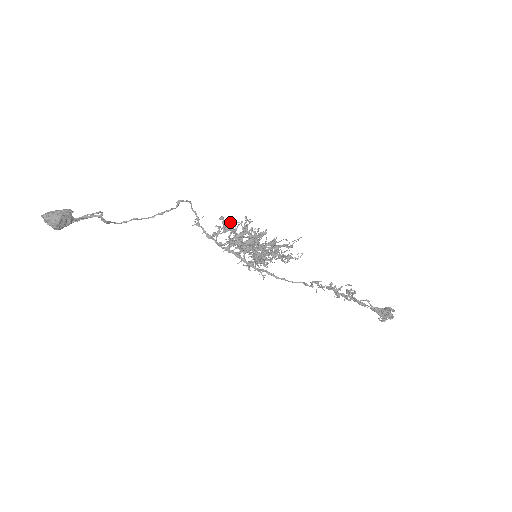
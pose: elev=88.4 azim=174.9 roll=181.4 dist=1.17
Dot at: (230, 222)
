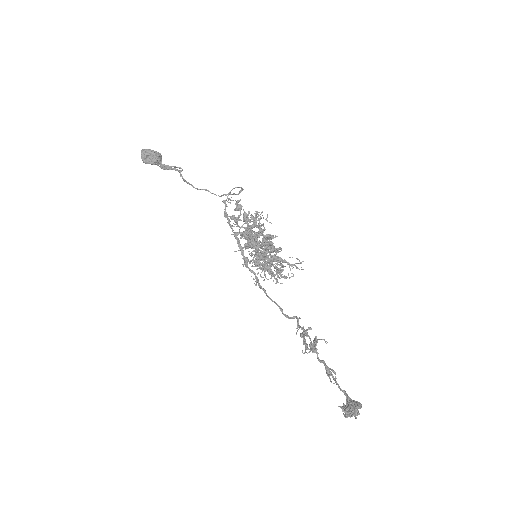
Dot at: (248, 211)
